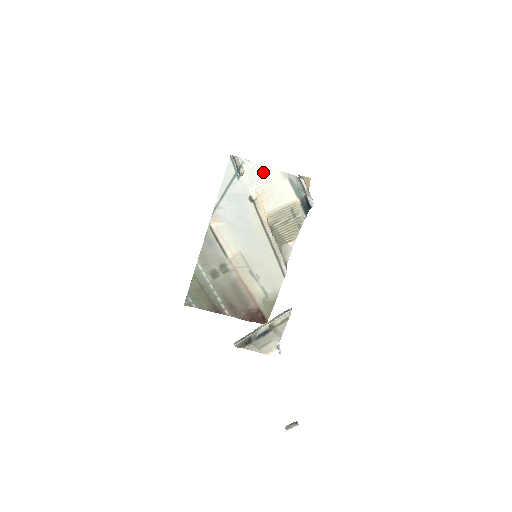
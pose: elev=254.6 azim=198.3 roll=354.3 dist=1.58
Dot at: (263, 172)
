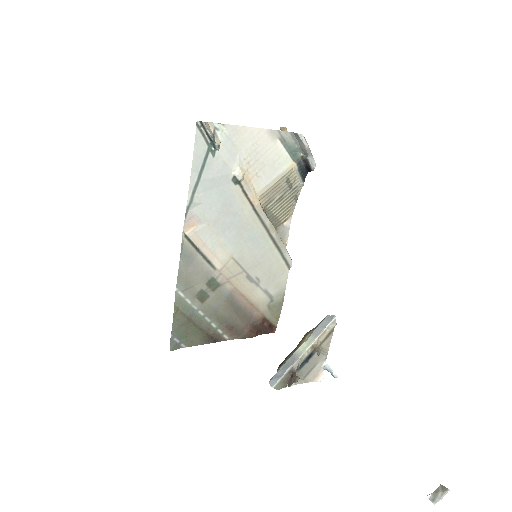
Dot at: (245, 136)
